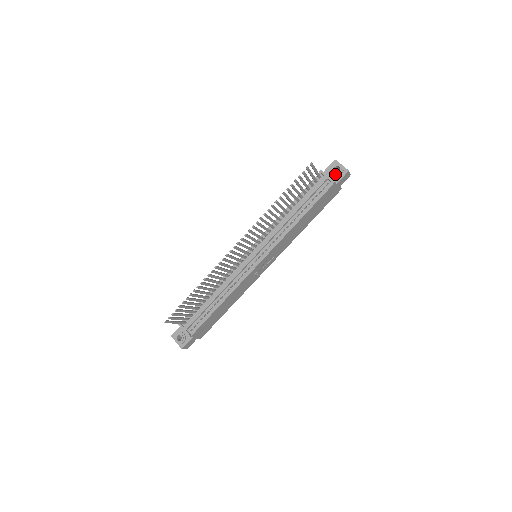
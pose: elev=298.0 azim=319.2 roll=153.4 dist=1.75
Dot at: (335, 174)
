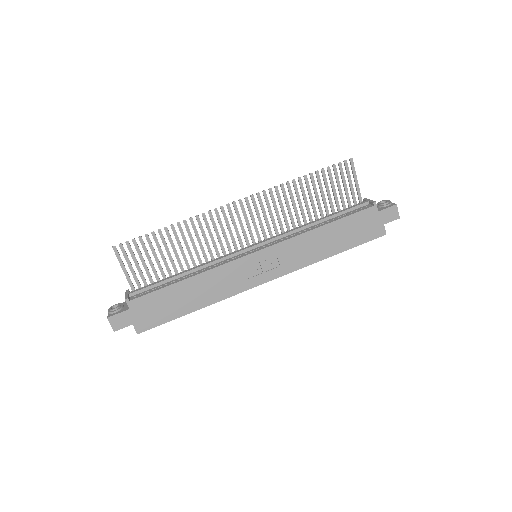
Dot at: (380, 205)
